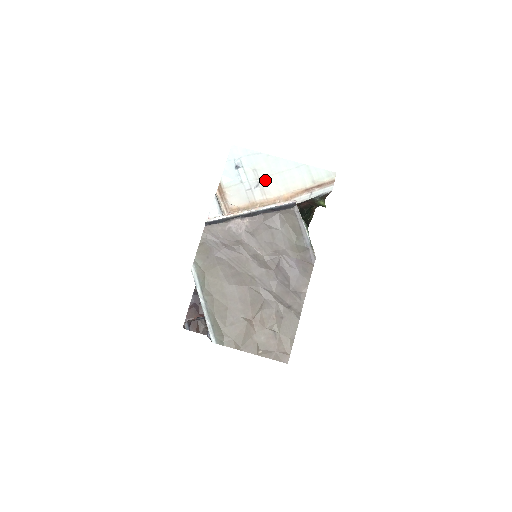
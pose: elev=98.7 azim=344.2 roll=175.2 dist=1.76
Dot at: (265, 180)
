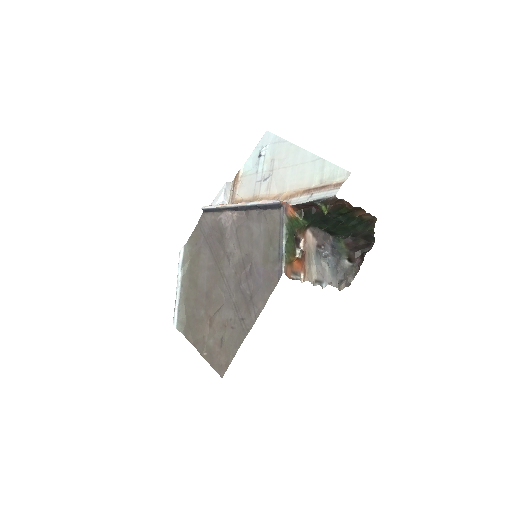
Dot at: (277, 173)
